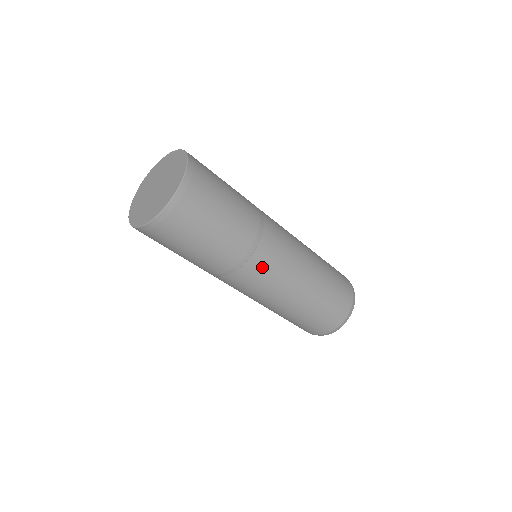
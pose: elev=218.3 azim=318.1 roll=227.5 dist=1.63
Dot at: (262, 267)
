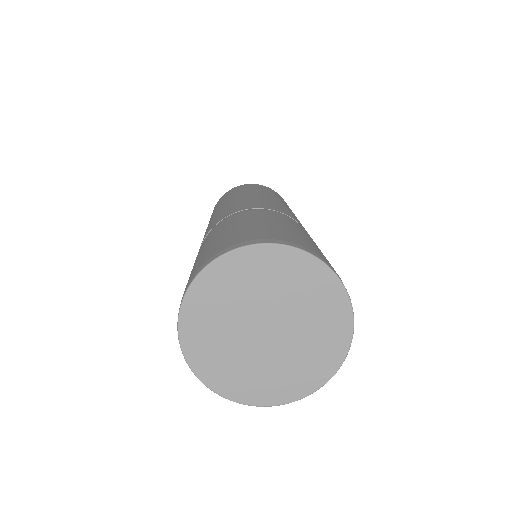
Dot at: occluded
